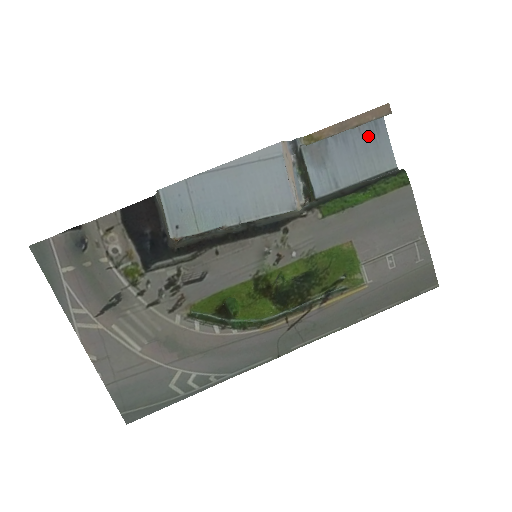
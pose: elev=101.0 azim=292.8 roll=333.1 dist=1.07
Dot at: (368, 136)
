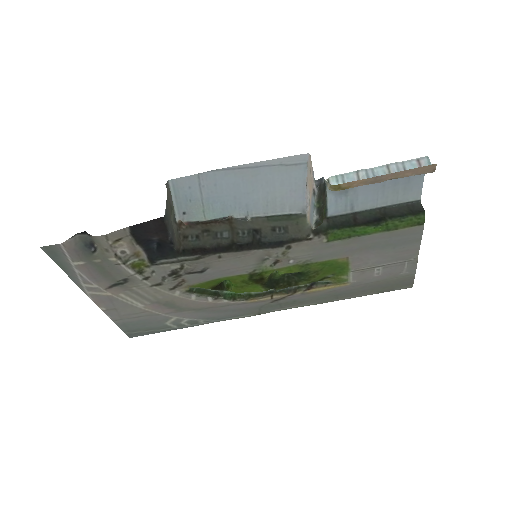
Dot at: occluded
